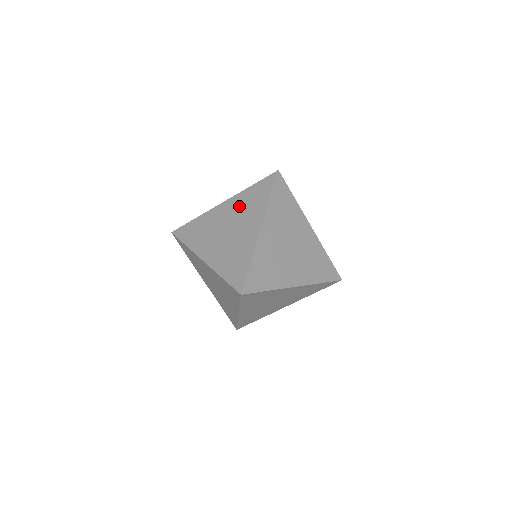
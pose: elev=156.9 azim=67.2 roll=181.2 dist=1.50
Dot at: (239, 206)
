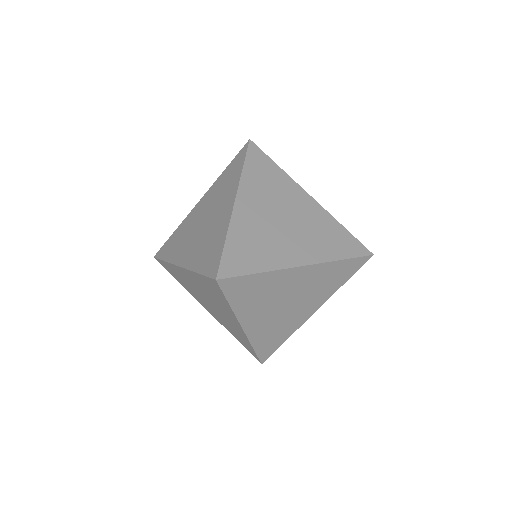
Dot at: (214, 194)
